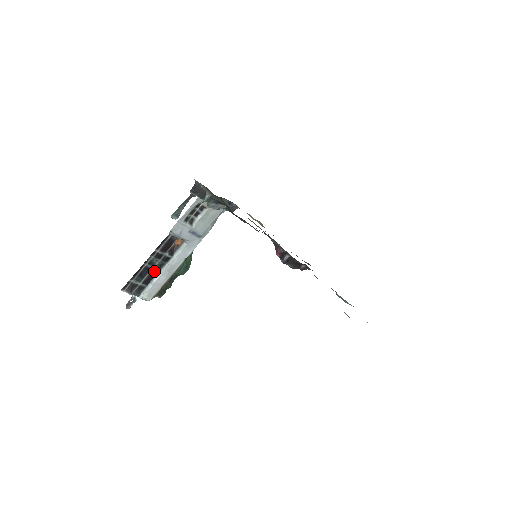
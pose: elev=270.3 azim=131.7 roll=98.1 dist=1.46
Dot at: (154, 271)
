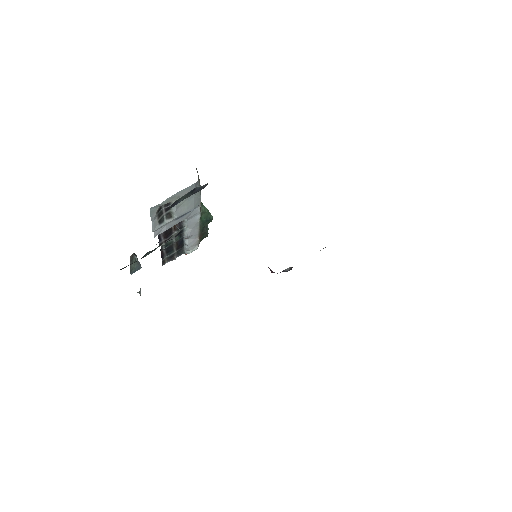
Dot at: (178, 241)
